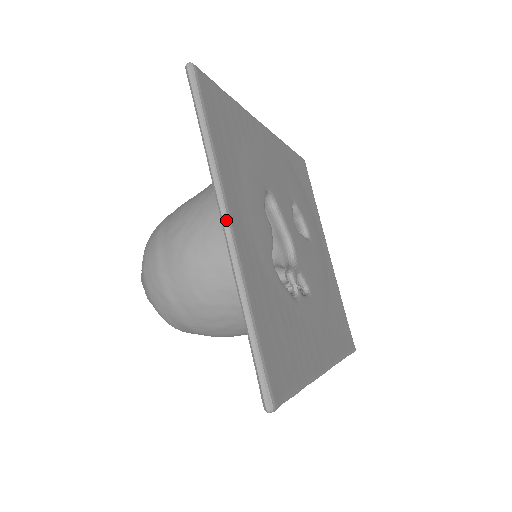
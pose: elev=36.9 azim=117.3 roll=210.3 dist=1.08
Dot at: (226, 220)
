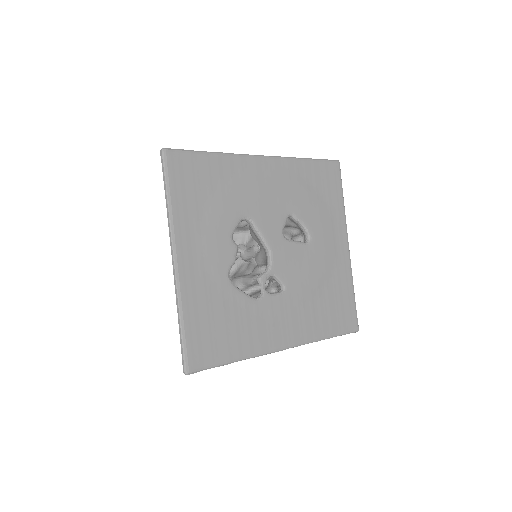
Dot at: (173, 257)
